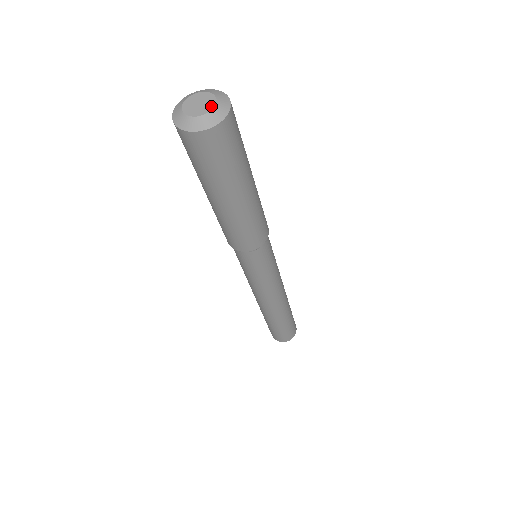
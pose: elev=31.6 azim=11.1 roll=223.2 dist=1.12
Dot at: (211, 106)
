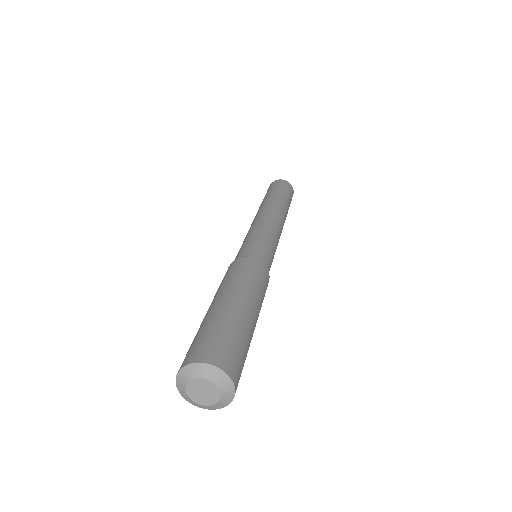
Dot at: (212, 402)
